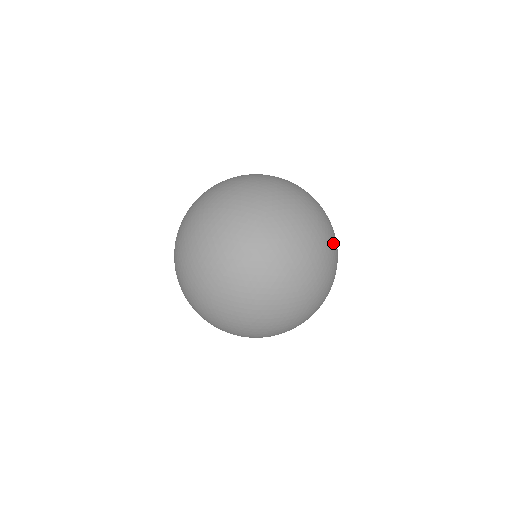
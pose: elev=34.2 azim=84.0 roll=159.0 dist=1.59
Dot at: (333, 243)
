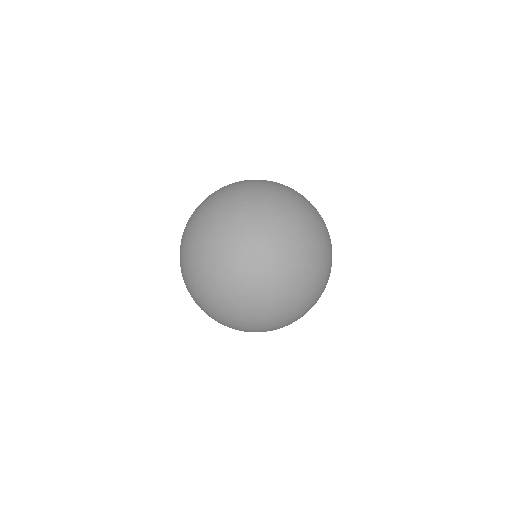
Dot at: occluded
